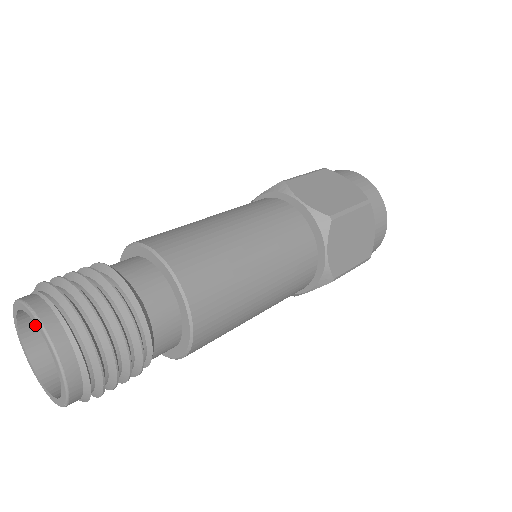
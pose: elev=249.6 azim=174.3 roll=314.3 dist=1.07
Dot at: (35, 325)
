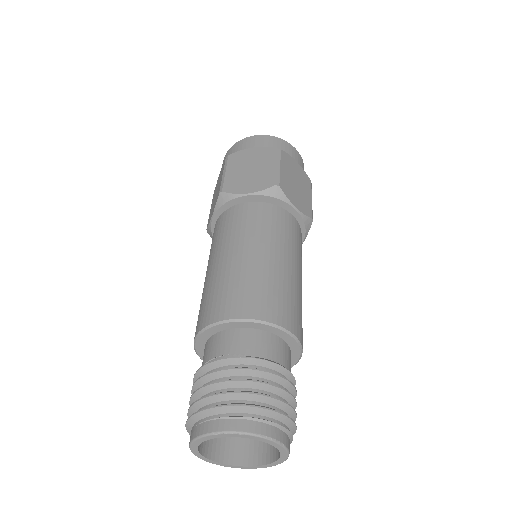
Dot at: occluded
